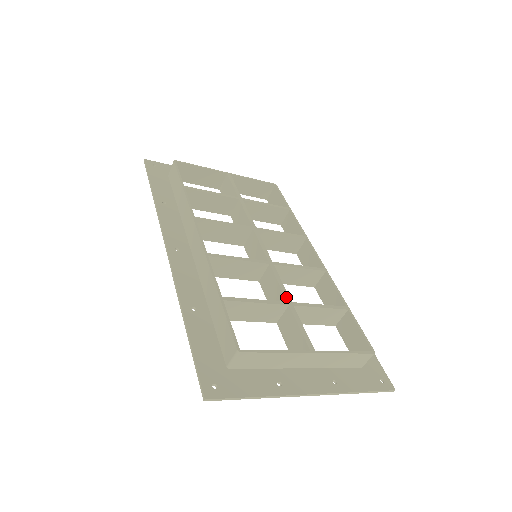
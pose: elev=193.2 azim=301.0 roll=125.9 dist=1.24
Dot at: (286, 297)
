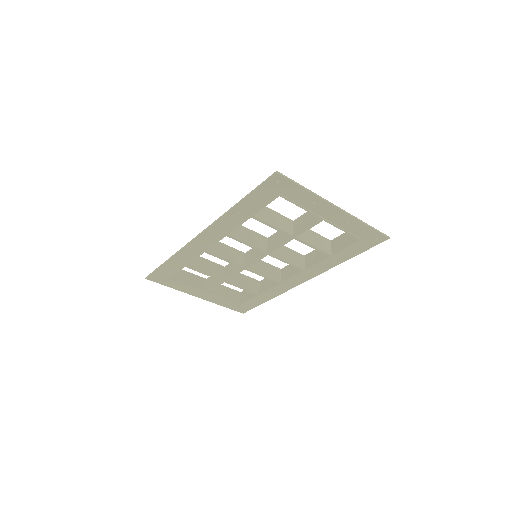
Dot at: occluded
